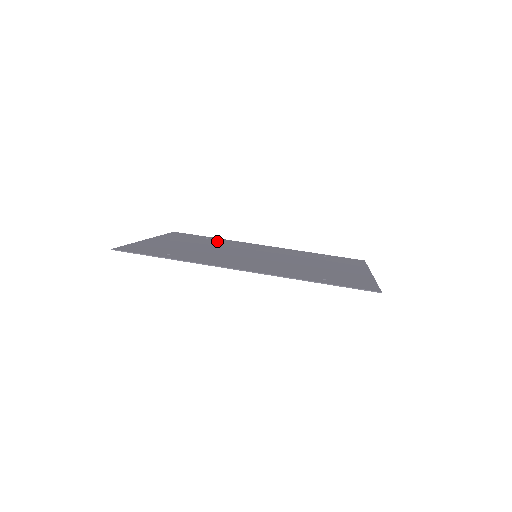
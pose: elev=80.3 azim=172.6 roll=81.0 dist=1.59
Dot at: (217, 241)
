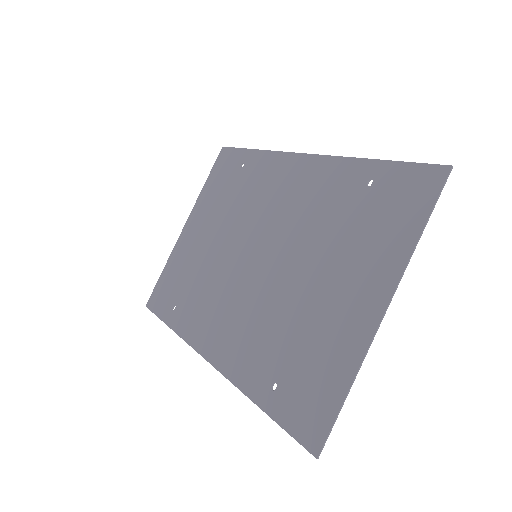
Dot at: (246, 178)
